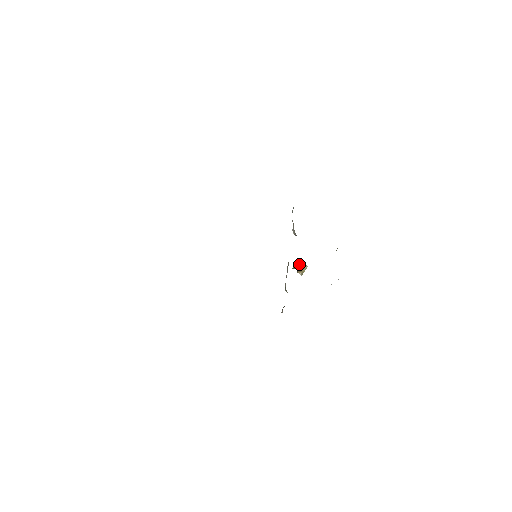
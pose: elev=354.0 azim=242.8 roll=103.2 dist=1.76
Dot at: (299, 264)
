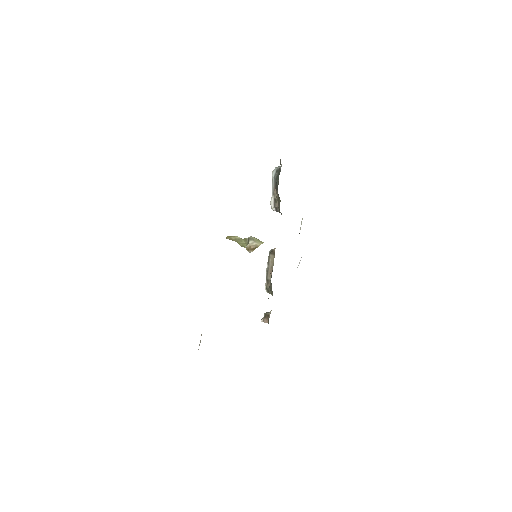
Dot at: (251, 239)
